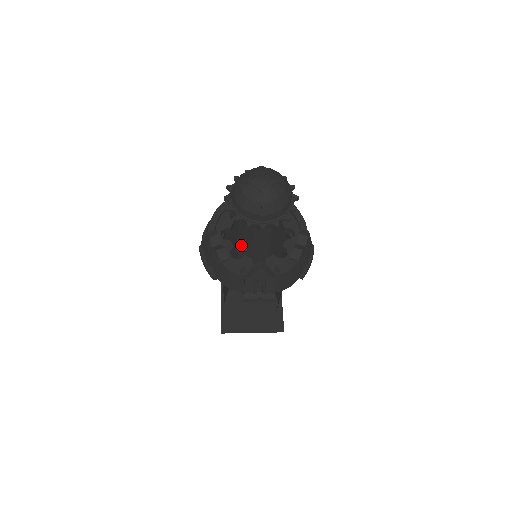
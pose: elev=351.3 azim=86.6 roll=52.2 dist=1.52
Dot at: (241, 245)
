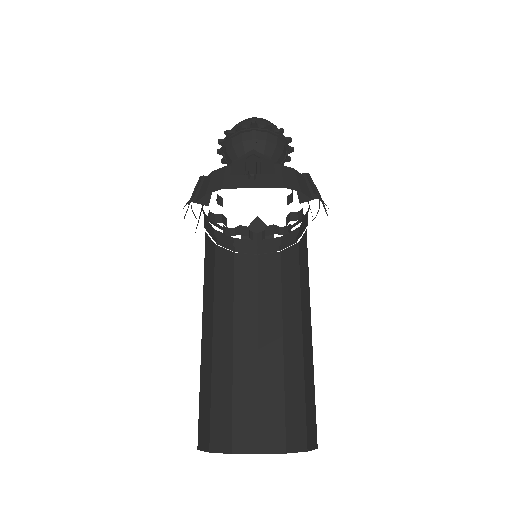
Dot at: (239, 320)
